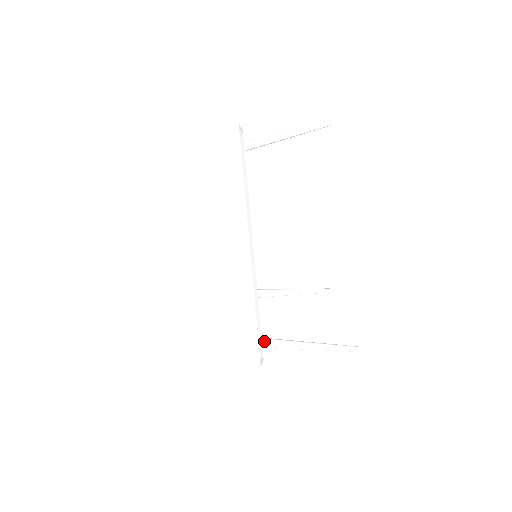
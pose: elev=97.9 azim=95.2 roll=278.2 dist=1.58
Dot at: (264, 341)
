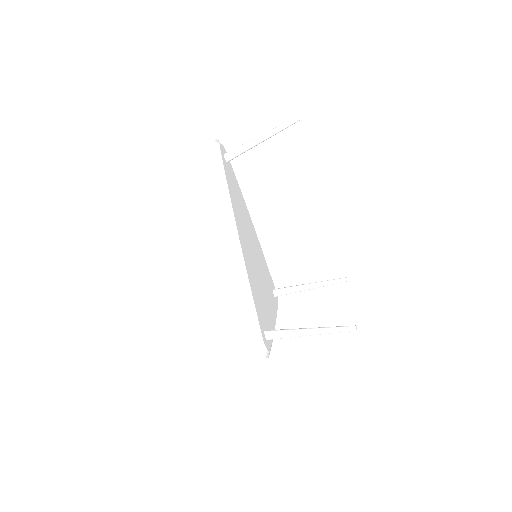
Dot at: (266, 333)
